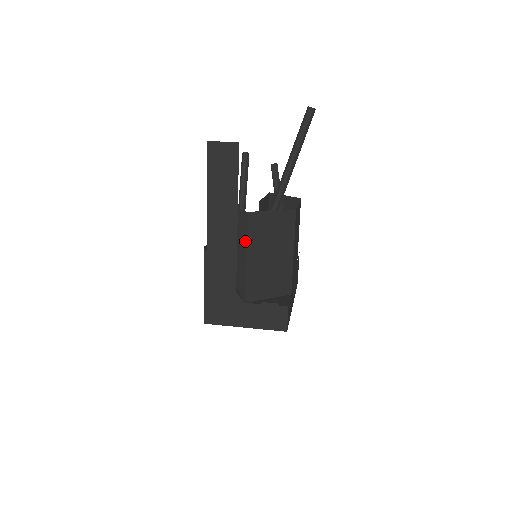
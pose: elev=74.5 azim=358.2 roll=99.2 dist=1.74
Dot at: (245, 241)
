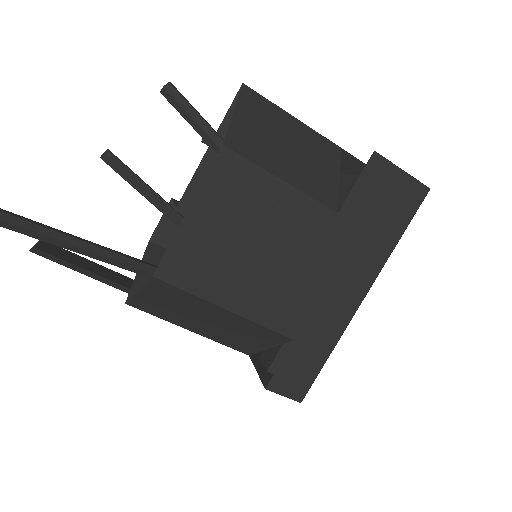
Dot at: occluded
